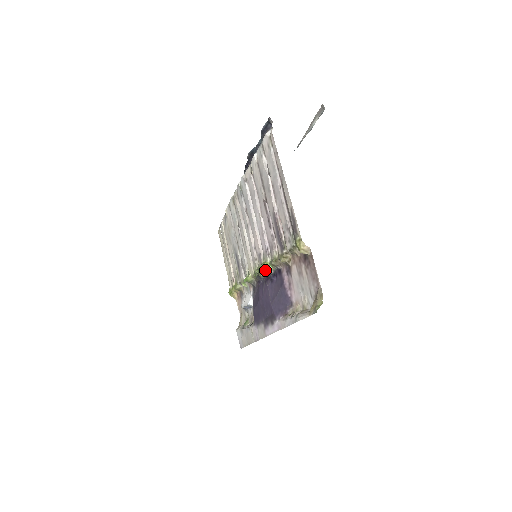
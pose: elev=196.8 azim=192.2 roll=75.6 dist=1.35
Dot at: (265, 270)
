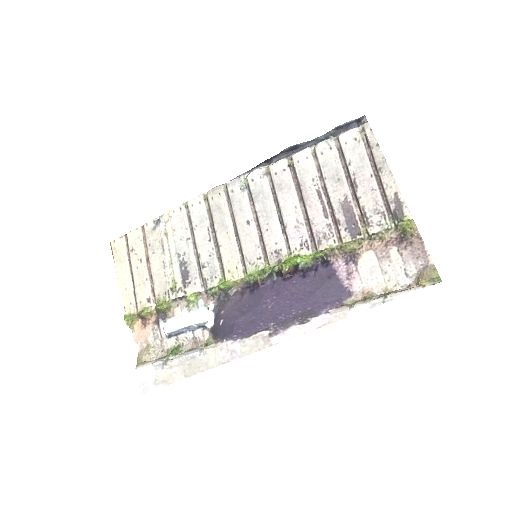
Dot at: (304, 262)
